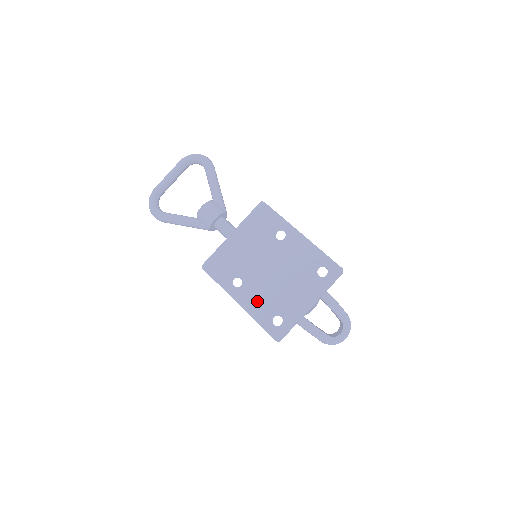
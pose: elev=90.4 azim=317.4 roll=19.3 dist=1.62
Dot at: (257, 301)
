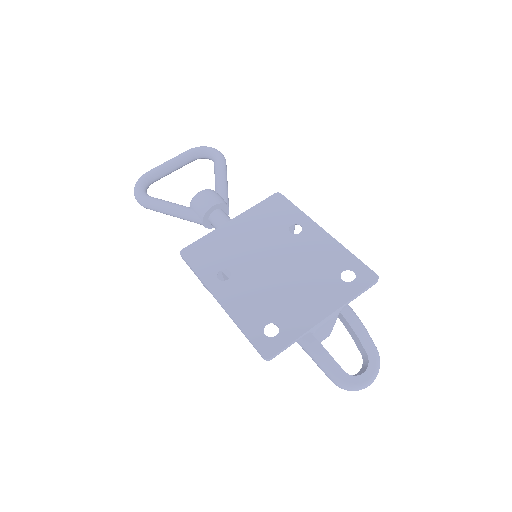
Dot at: (246, 301)
